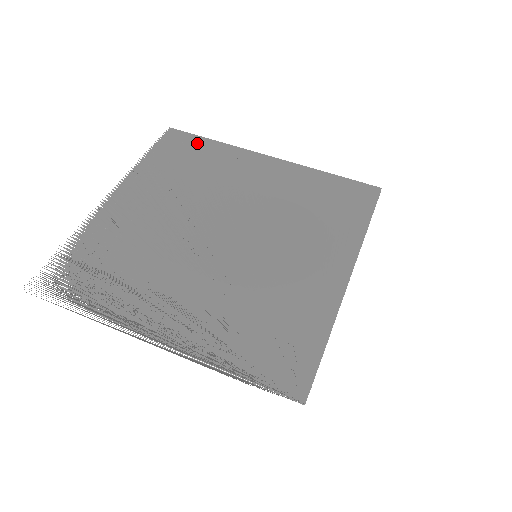
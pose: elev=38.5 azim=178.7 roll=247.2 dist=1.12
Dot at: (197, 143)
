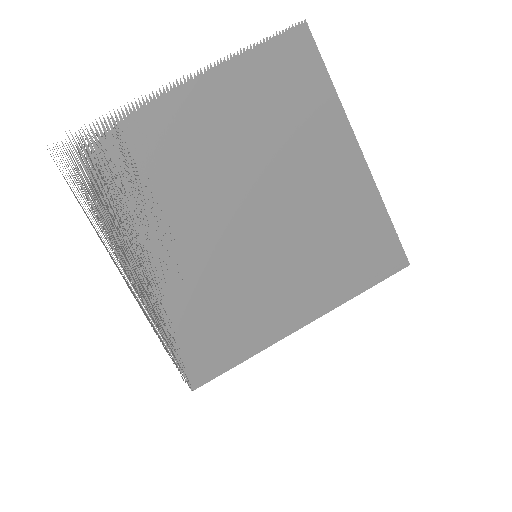
Dot at: (313, 73)
